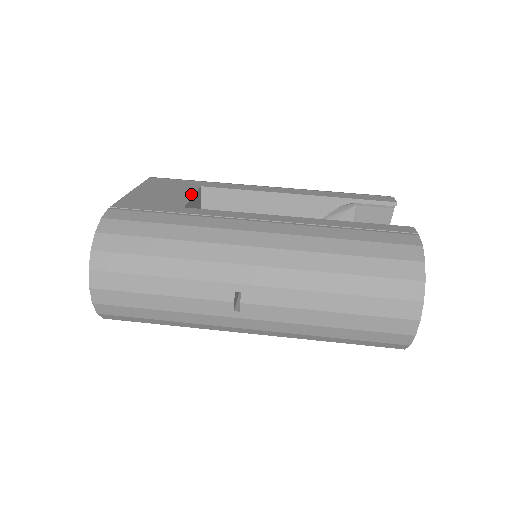
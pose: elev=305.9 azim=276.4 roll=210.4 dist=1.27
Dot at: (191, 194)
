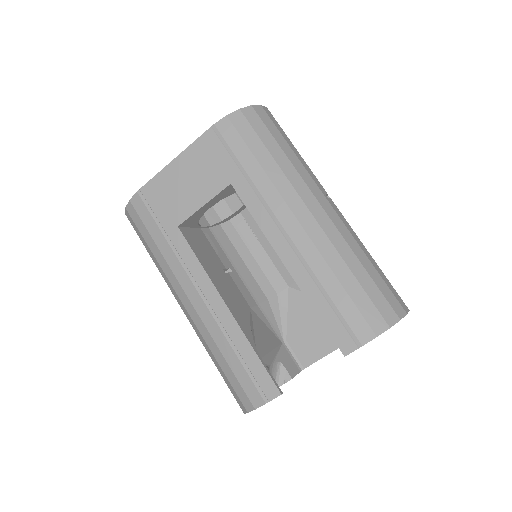
Dot at: (205, 200)
